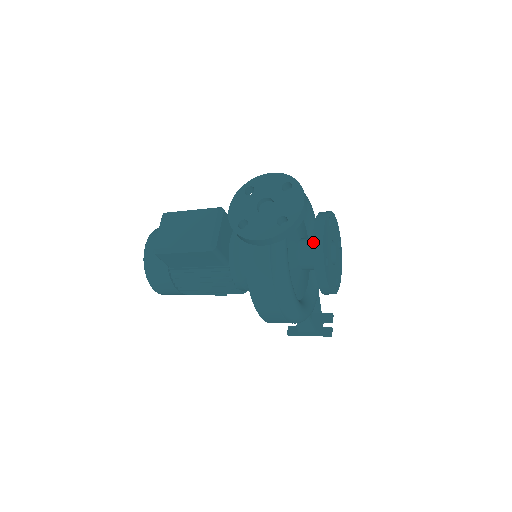
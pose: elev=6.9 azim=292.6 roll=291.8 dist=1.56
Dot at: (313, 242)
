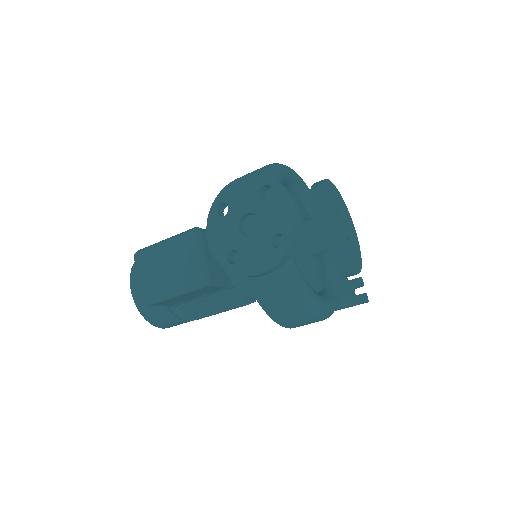
Dot at: (319, 235)
